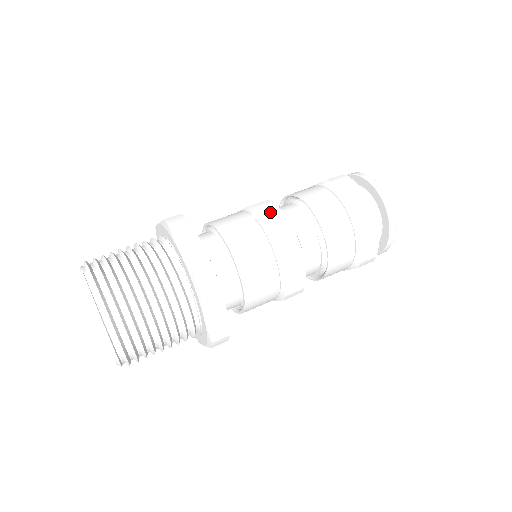
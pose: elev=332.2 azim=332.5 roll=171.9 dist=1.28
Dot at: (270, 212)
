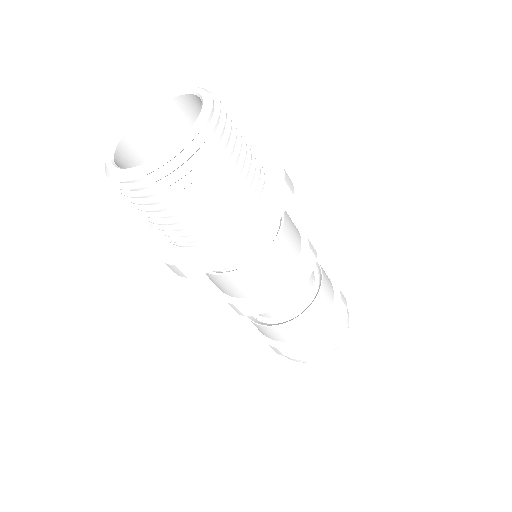
Dot at: occluded
